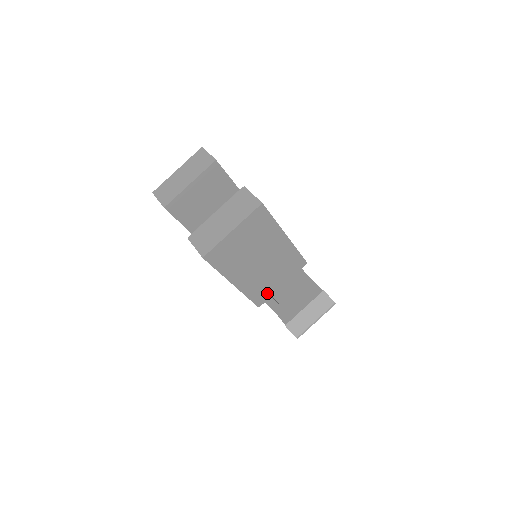
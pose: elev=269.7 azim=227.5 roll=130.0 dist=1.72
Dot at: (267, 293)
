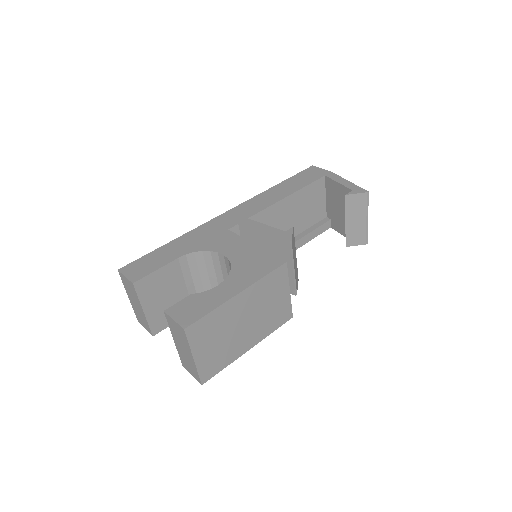
Dot at: (284, 309)
